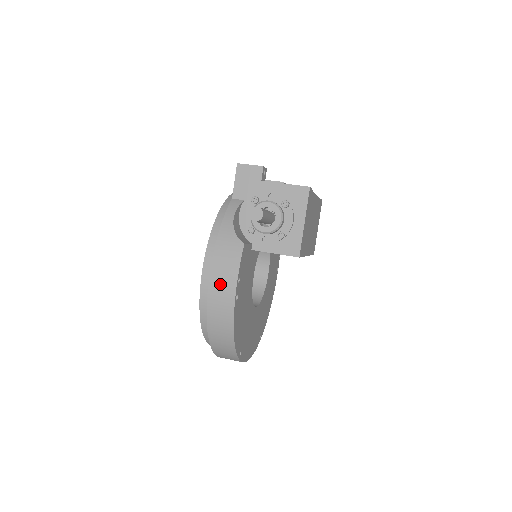
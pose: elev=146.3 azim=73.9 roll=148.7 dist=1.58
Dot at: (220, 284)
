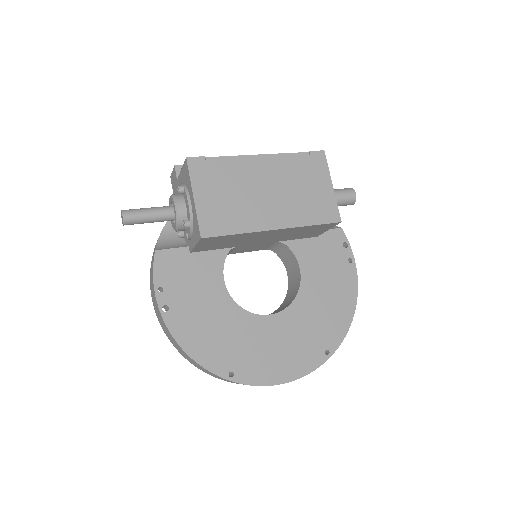
Dot at: (154, 300)
